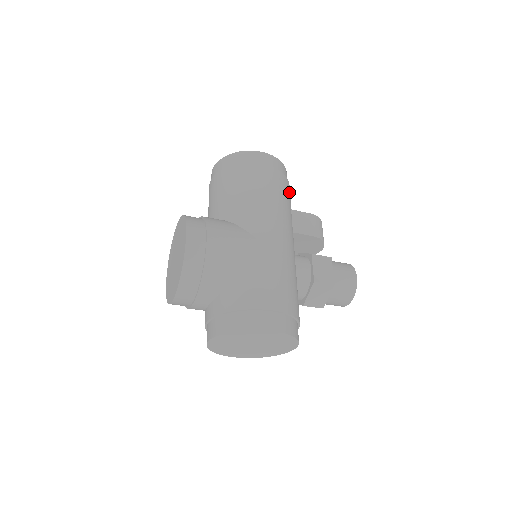
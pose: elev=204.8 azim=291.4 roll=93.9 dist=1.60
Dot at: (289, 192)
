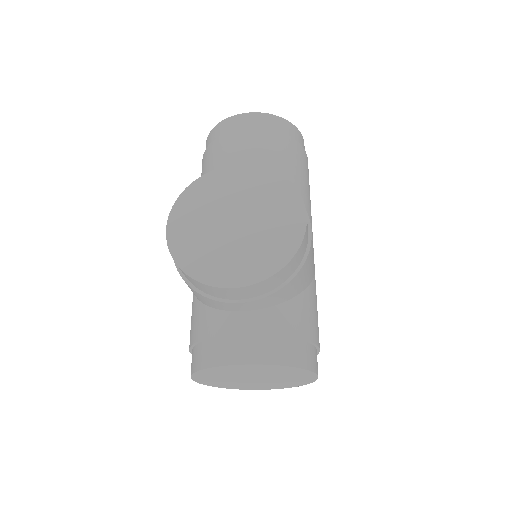
Dot at: occluded
